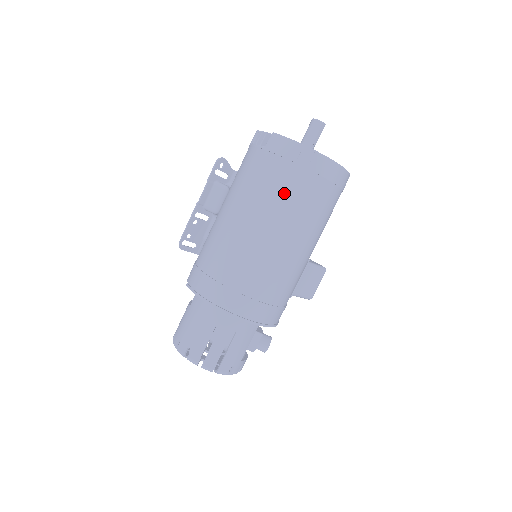
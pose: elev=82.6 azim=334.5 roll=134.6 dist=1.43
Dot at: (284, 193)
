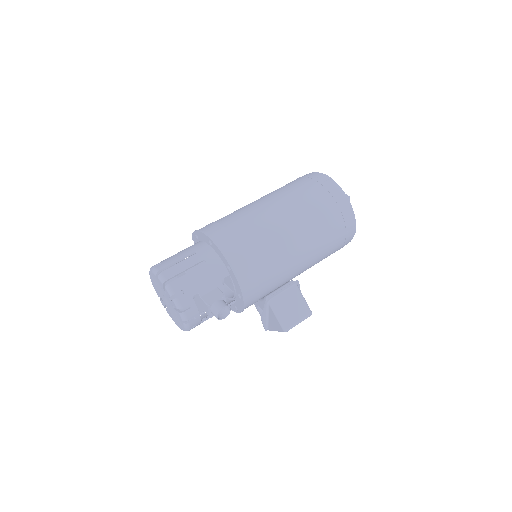
Dot at: (297, 190)
